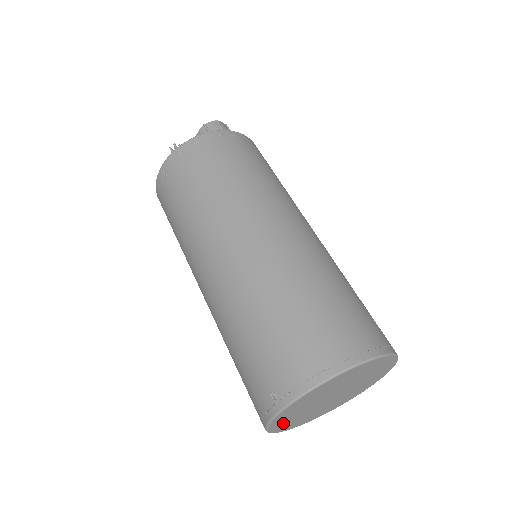
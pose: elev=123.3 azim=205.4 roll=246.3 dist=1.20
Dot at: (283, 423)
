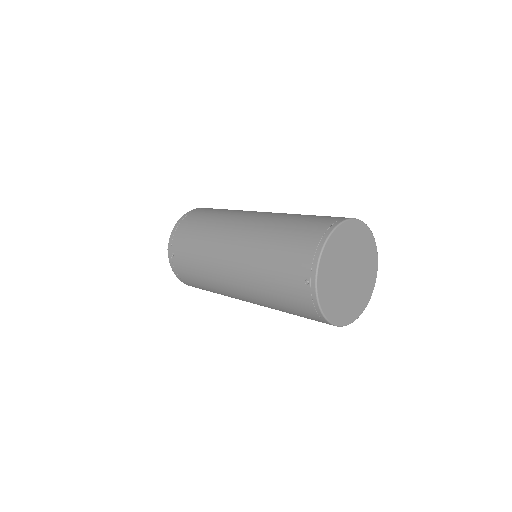
Dot at: (333, 308)
